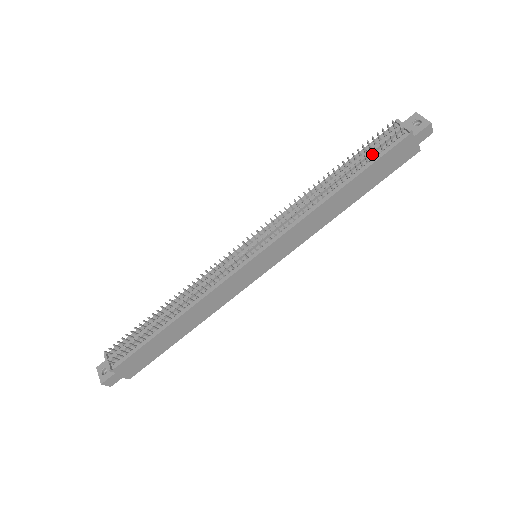
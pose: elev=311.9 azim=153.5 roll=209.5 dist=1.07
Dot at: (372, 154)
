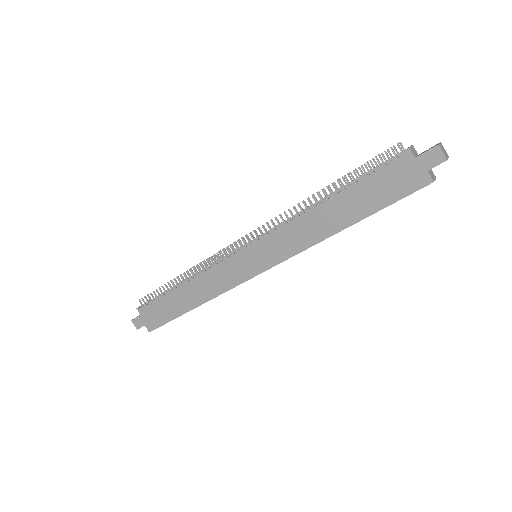
Dot at: occluded
